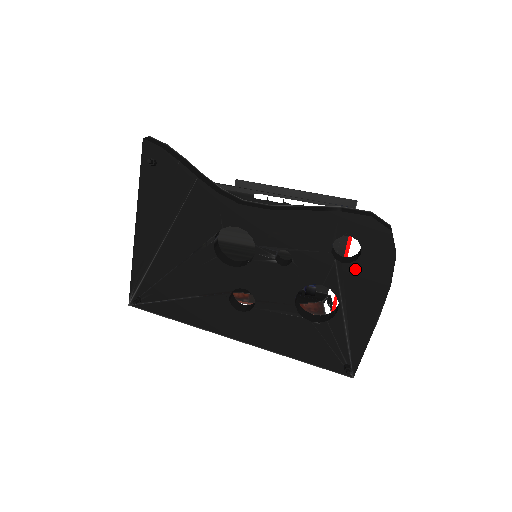
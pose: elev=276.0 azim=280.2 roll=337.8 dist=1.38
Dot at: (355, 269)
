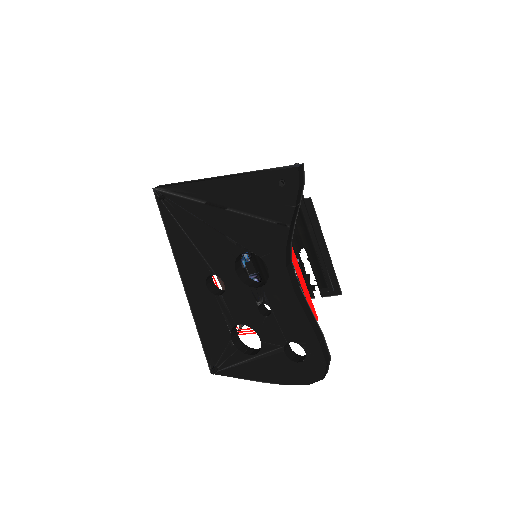
Dot at: (285, 361)
